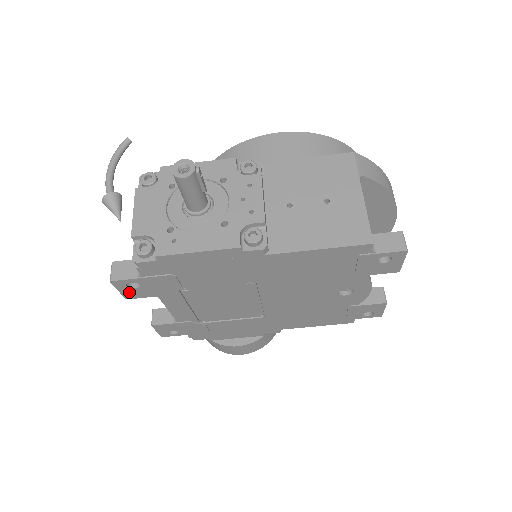
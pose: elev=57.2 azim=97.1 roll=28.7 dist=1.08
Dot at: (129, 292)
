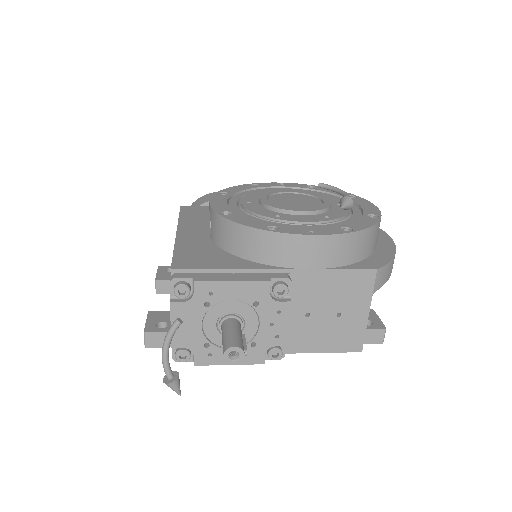
Dot at: occluded
